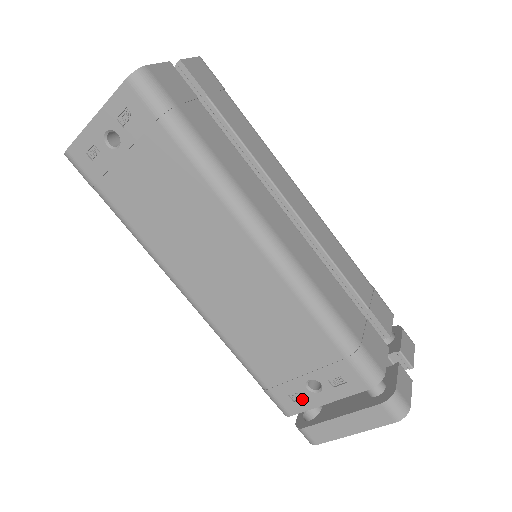
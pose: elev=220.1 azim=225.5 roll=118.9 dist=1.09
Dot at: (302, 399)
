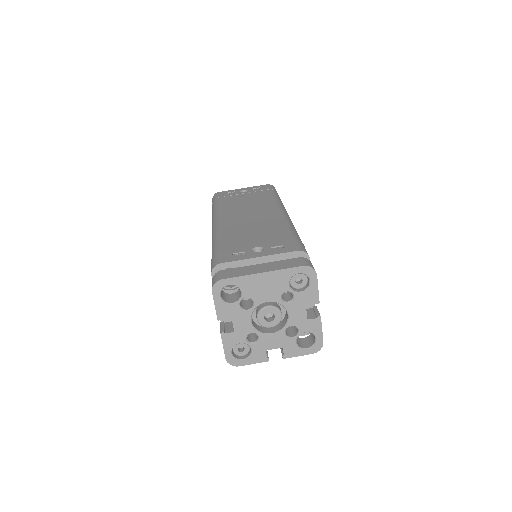
Dot at: (241, 255)
